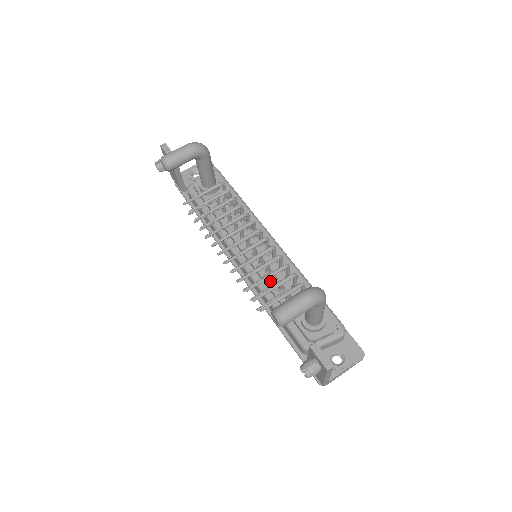
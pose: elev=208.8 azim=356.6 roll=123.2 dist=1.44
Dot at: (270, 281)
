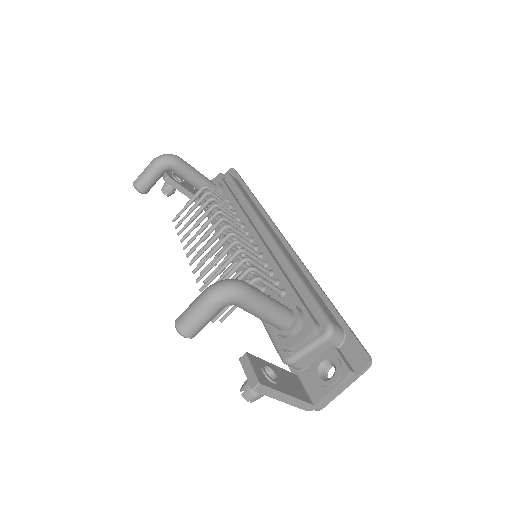
Dot at: occluded
